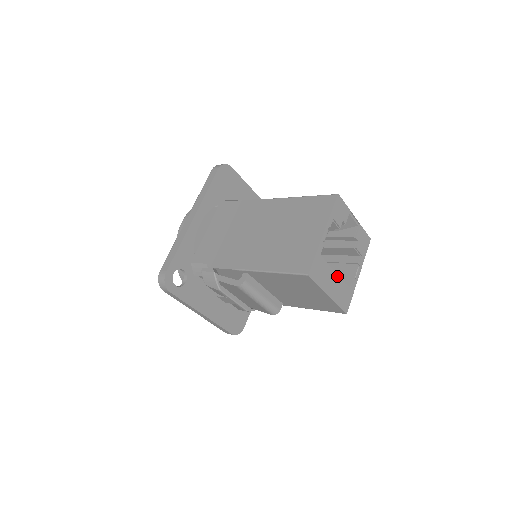
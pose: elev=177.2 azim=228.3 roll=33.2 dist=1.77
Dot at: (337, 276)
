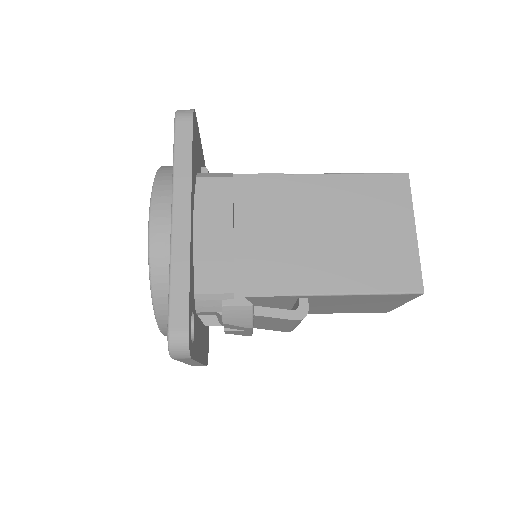
Dot at: occluded
